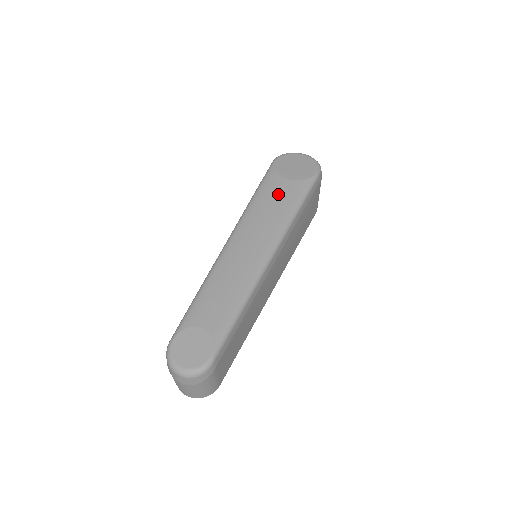
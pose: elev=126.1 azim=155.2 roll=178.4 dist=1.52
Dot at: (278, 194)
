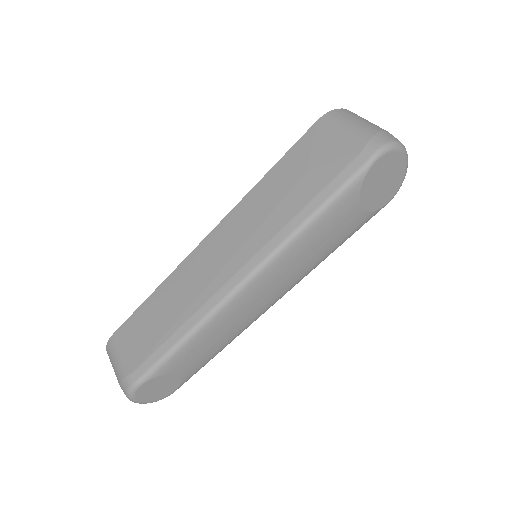
Dot at: (337, 229)
